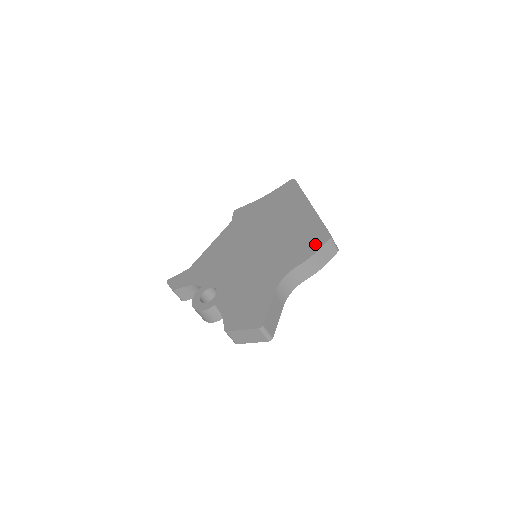
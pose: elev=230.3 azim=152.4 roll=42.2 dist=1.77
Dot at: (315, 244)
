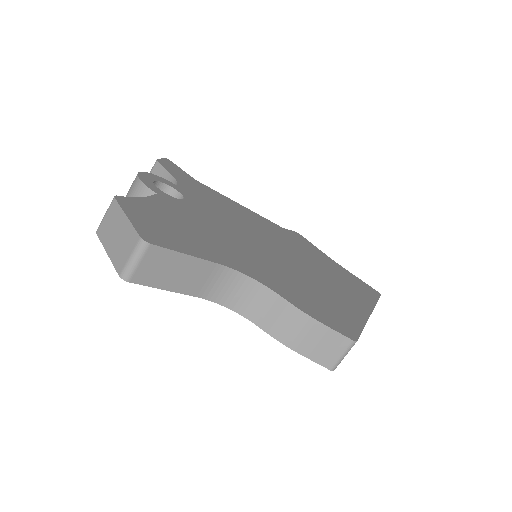
Dot at: (329, 319)
